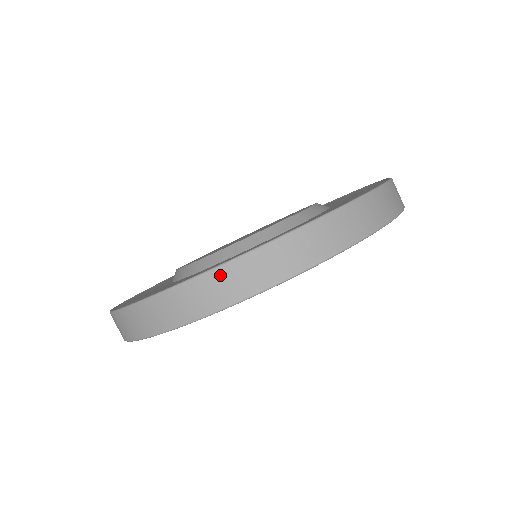
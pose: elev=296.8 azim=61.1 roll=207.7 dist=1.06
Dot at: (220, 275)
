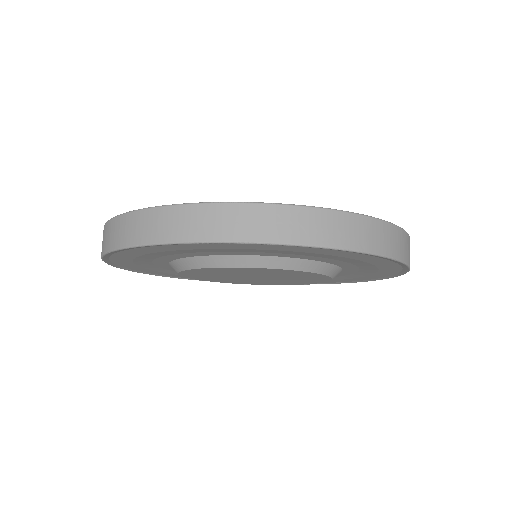
Dot at: (159, 214)
